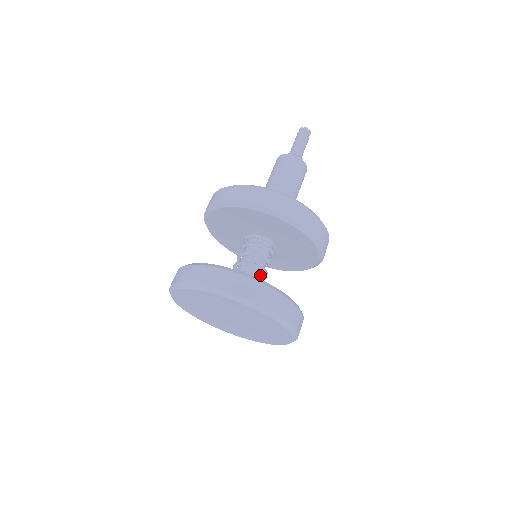
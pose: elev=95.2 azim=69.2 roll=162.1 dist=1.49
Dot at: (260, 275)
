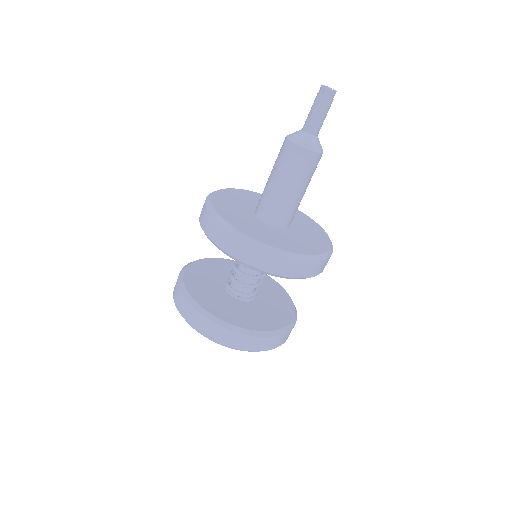
Dot at: (258, 279)
